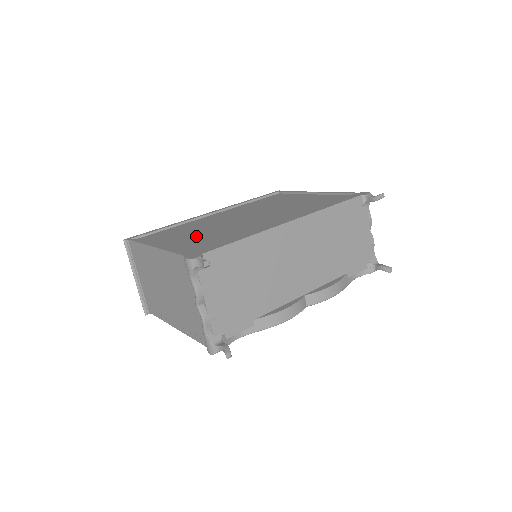
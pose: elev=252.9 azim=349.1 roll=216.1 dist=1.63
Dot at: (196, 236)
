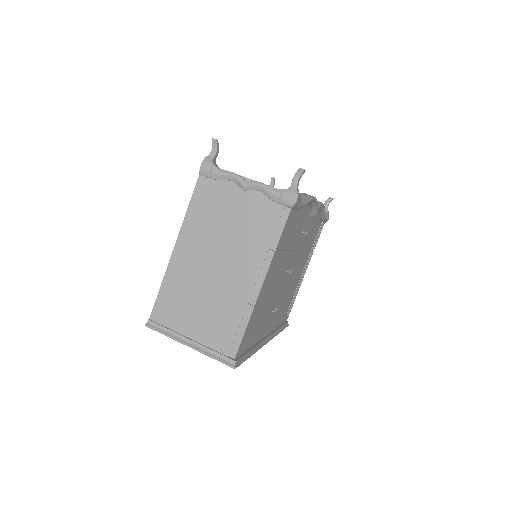
Dot at: occluded
